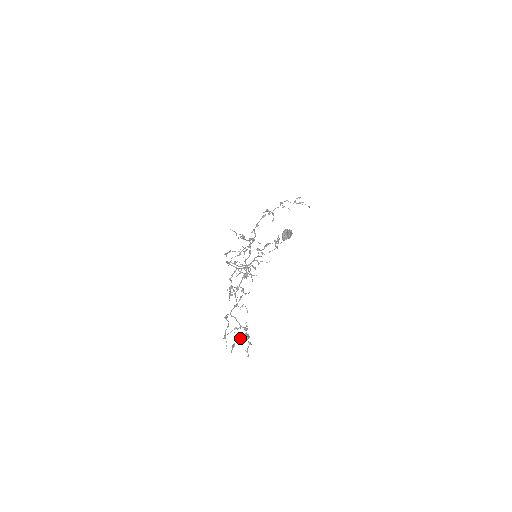
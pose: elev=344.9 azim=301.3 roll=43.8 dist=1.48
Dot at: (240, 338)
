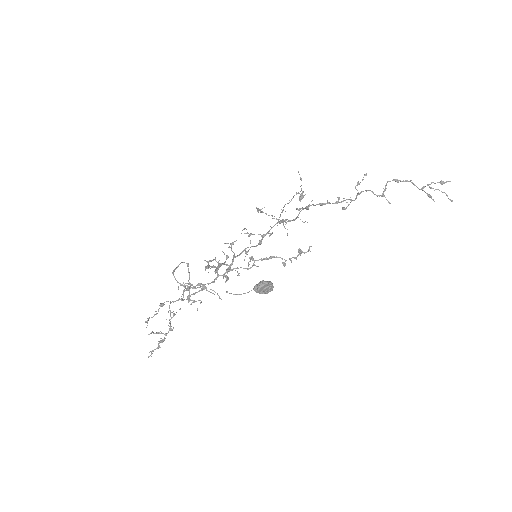
Dot at: (159, 333)
